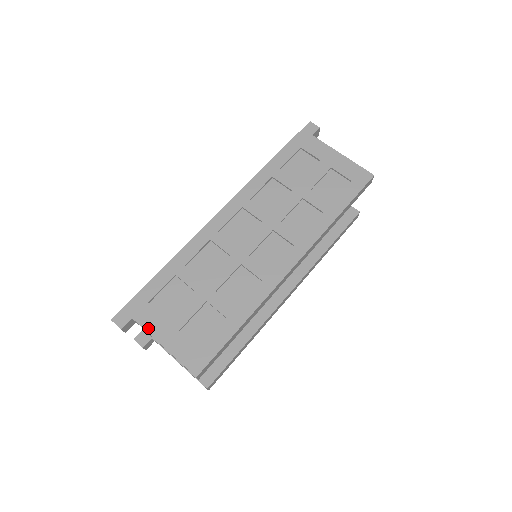
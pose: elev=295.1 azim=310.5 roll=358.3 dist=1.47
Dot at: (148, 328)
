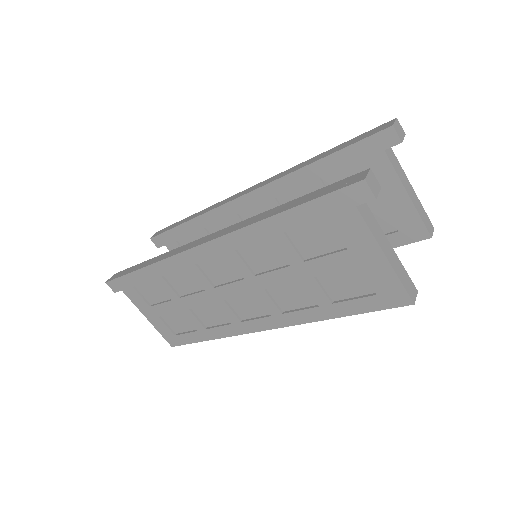
Dot at: (135, 303)
